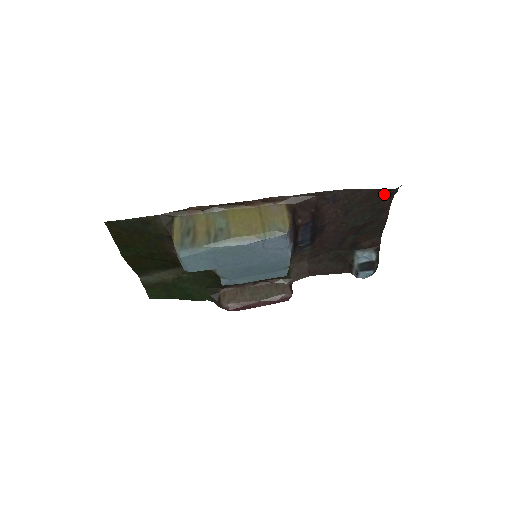
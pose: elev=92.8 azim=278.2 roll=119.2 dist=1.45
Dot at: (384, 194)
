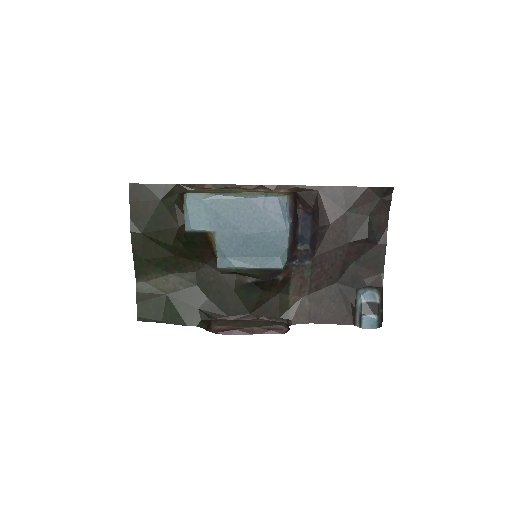
Dot at: (379, 200)
